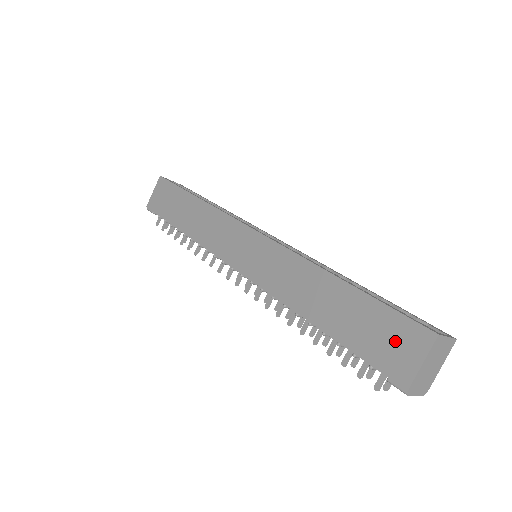
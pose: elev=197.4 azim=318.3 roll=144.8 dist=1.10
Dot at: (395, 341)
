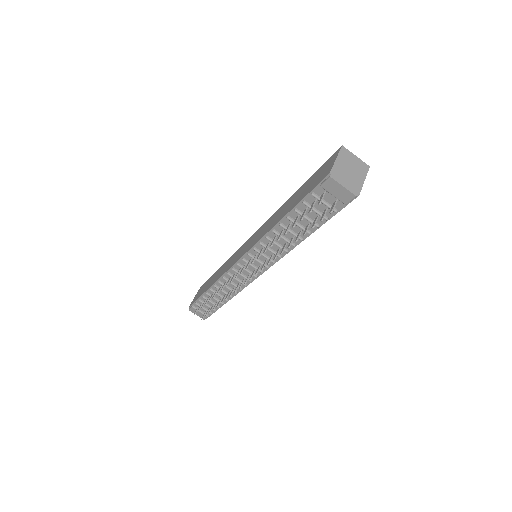
Dot at: (322, 171)
